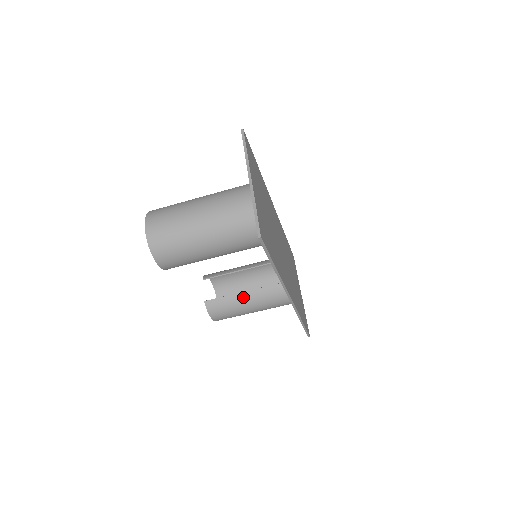
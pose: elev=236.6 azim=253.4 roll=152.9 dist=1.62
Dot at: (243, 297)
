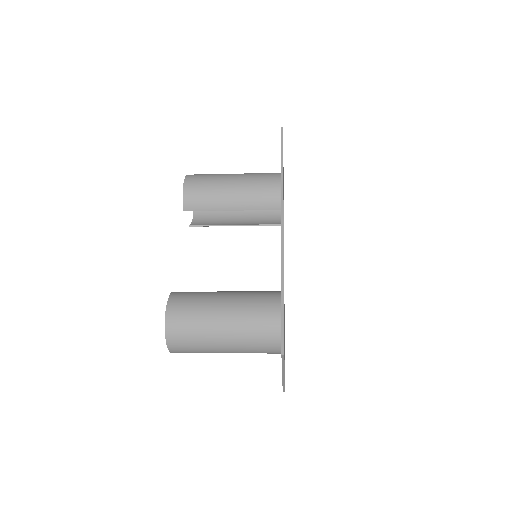
Dot at: occluded
